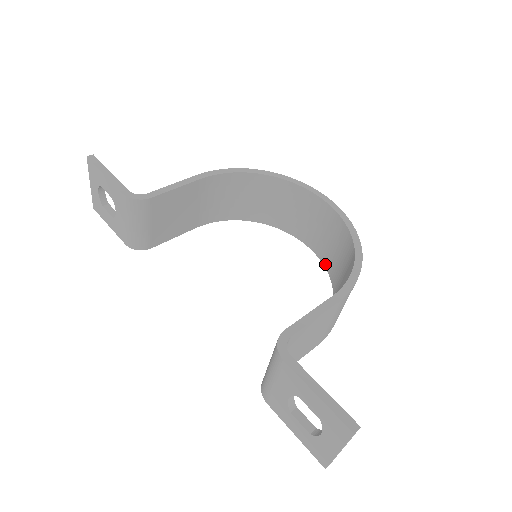
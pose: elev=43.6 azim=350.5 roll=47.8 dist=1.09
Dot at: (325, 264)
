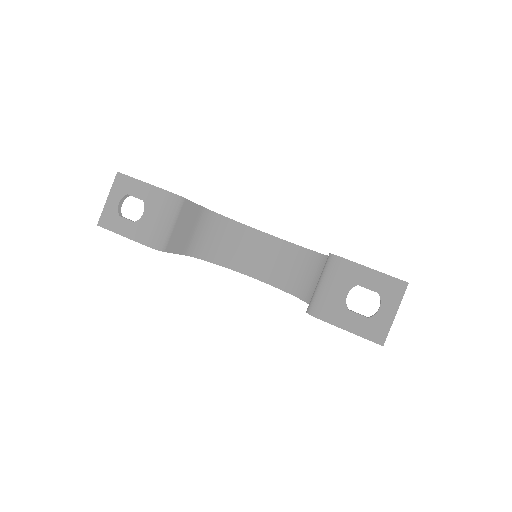
Dot at: (283, 288)
